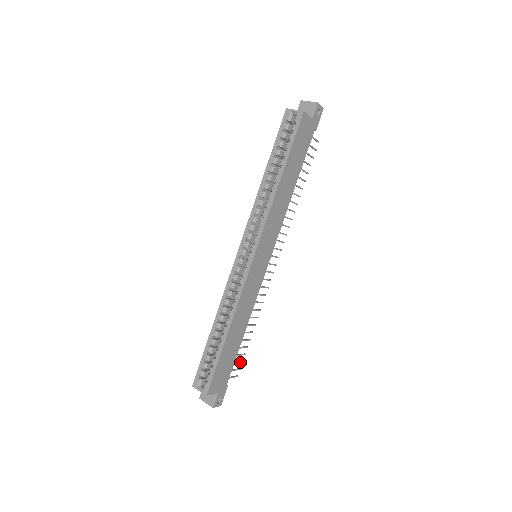
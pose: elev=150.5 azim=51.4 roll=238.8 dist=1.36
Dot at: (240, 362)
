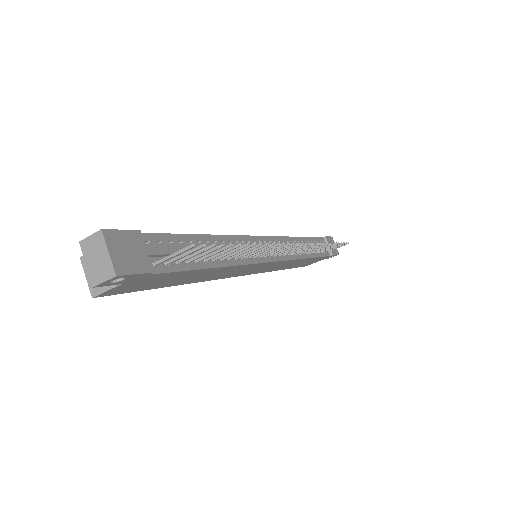
Dot at: (339, 245)
